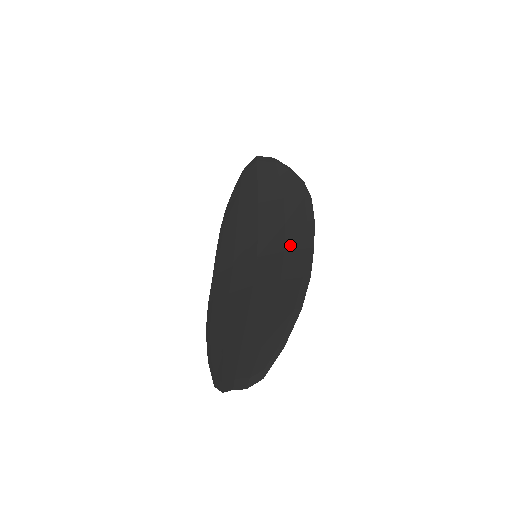
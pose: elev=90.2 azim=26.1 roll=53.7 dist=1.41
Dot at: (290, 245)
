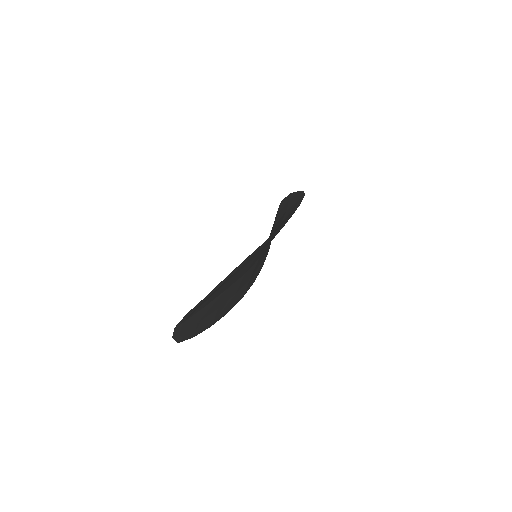
Dot at: occluded
